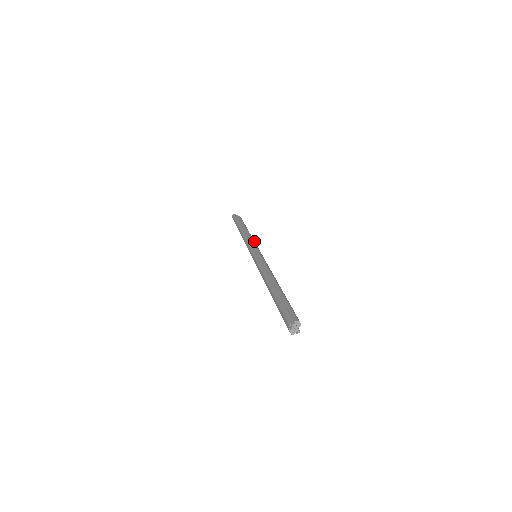
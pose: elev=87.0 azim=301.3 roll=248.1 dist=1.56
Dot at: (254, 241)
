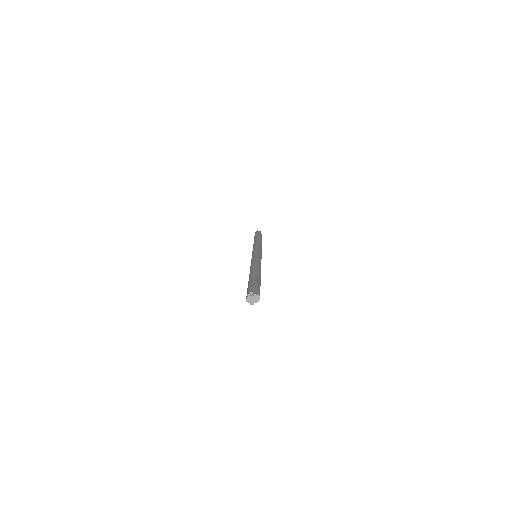
Dot at: occluded
